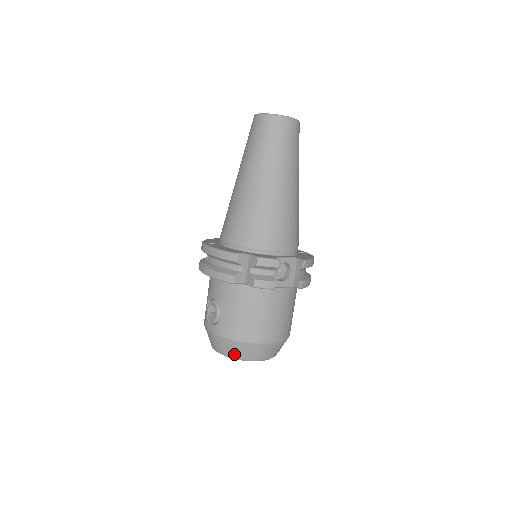
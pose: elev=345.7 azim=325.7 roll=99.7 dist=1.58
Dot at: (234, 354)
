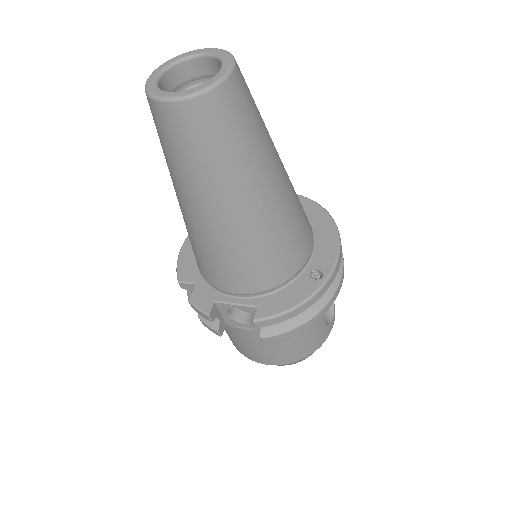
Dot at: occluded
